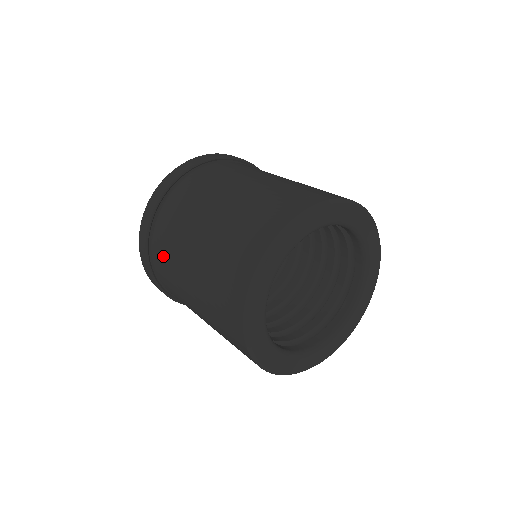
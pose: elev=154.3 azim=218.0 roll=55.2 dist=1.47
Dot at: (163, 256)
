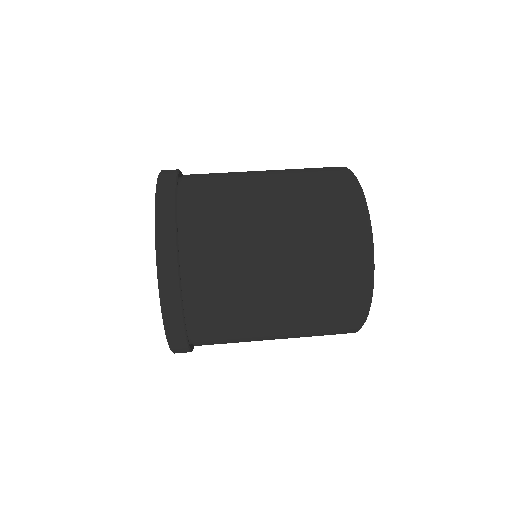
Dot at: occluded
